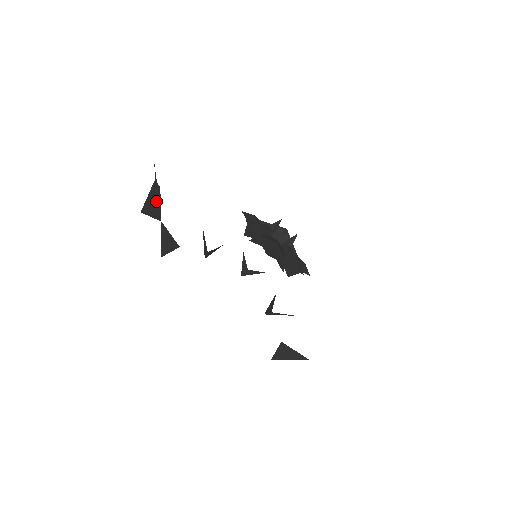
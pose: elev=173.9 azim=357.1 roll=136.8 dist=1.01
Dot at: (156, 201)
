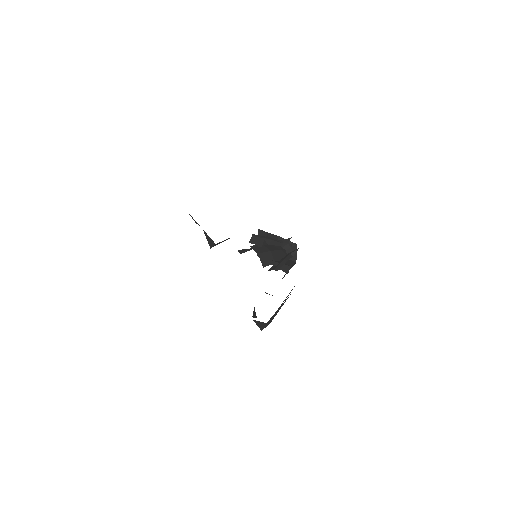
Dot at: occluded
